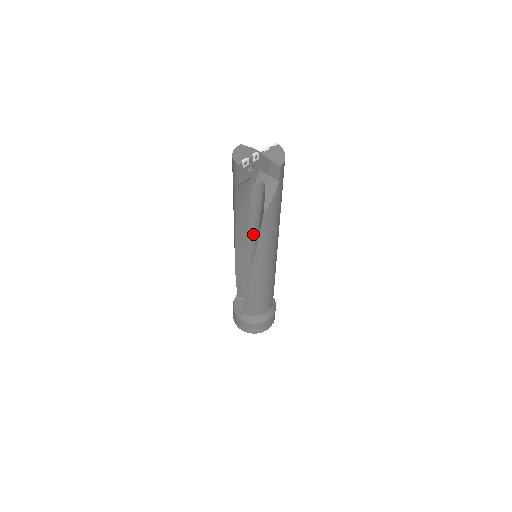
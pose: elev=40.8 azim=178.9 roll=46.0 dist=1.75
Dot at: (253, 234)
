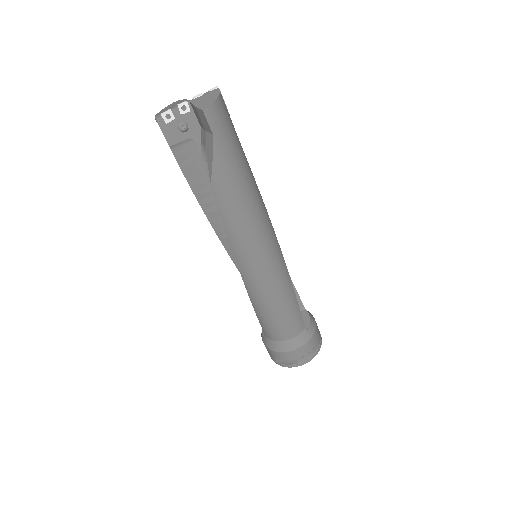
Dot at: occluded
